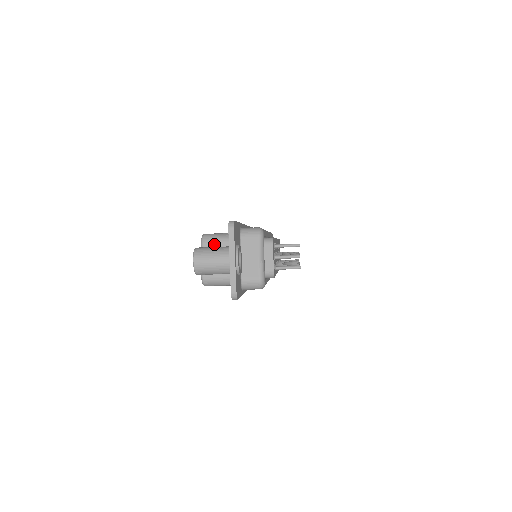
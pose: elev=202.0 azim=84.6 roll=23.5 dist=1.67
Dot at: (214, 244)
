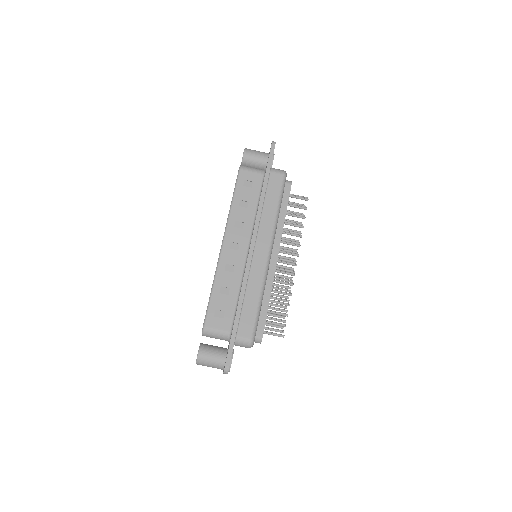
Dot at: occluded
